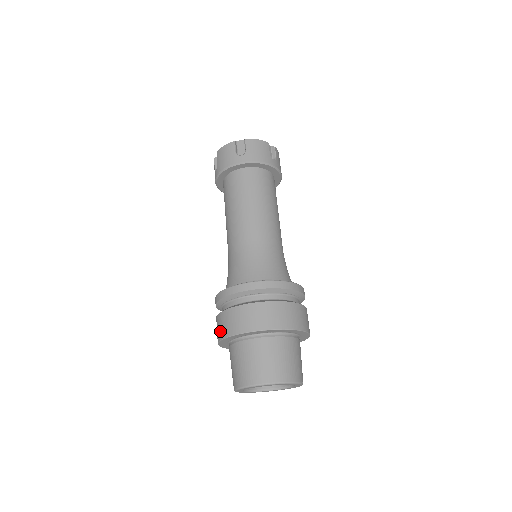
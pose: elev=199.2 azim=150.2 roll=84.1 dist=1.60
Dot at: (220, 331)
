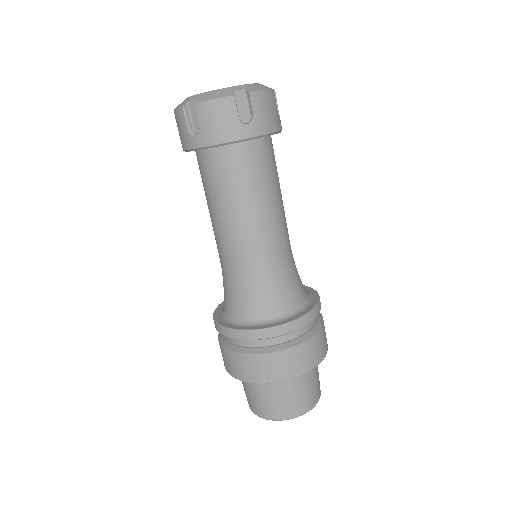
Dot at: occluded
